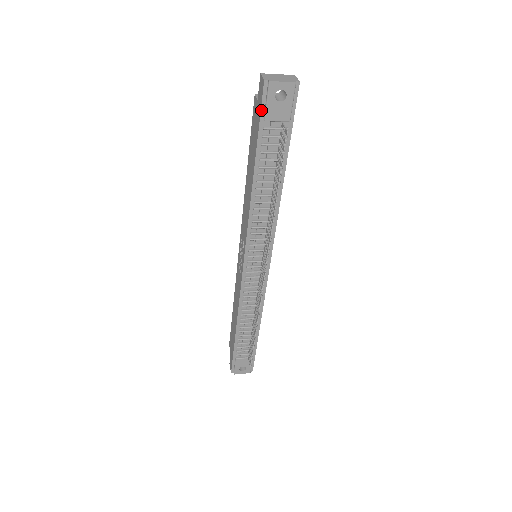
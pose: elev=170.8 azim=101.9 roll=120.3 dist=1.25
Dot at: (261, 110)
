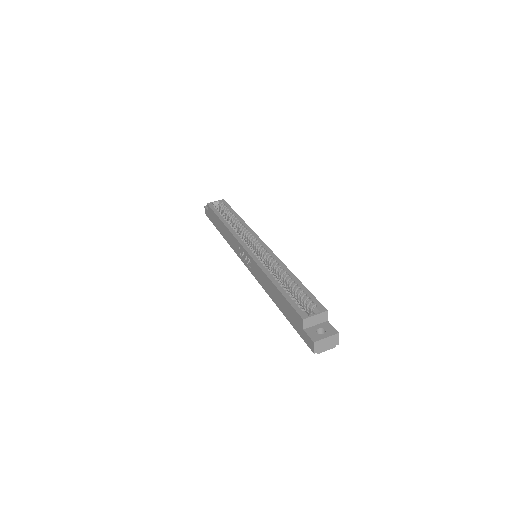
Dot at: (303, 339)
